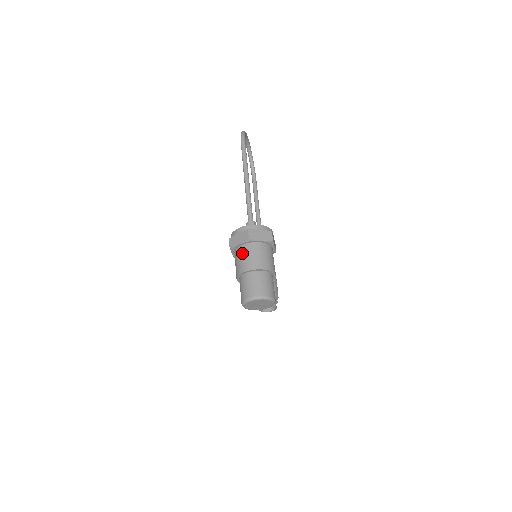
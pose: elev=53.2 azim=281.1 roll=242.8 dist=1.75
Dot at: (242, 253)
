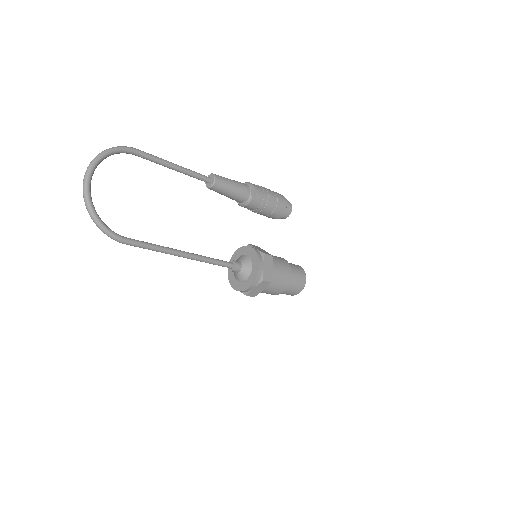
Dot at: occluded
